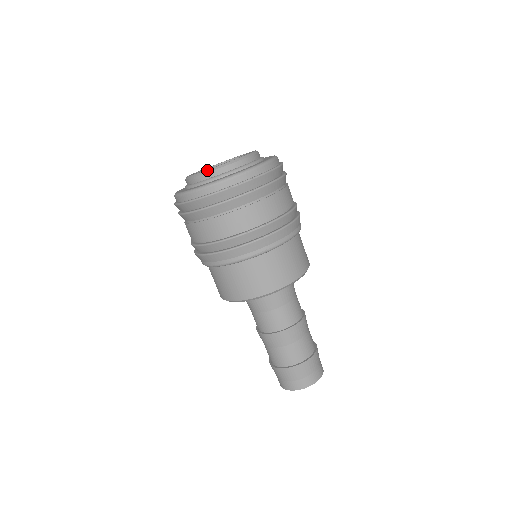
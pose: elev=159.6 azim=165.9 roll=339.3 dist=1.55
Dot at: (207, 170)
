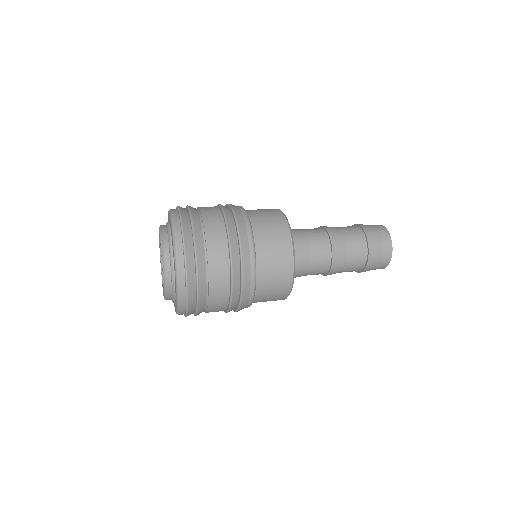
Dot at: occluded
